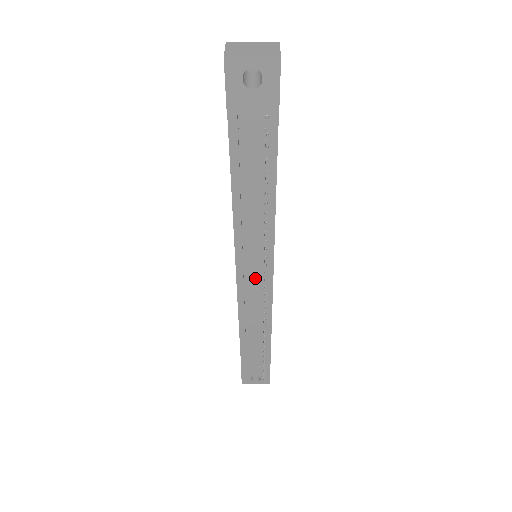
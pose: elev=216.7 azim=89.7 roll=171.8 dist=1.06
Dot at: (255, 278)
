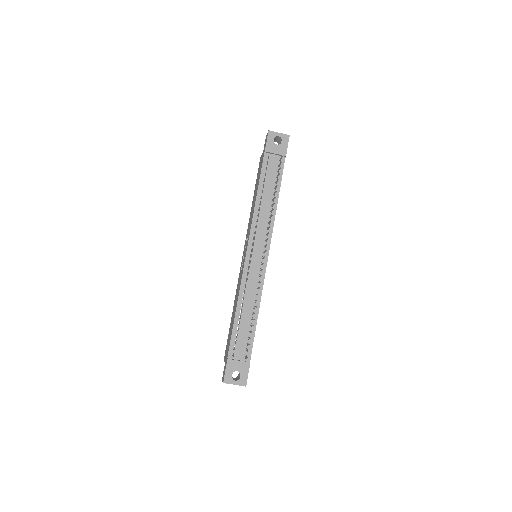
Dot at: (257, 258)
